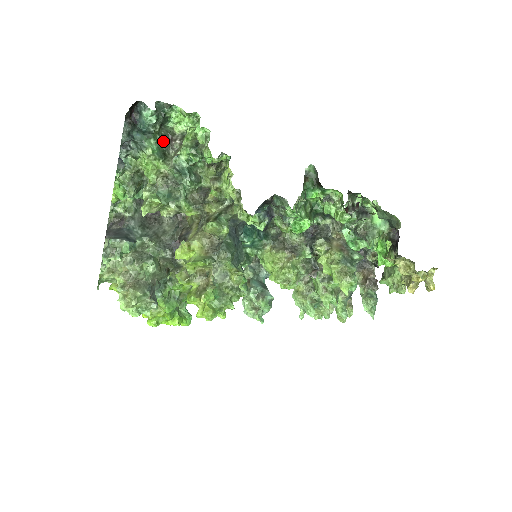
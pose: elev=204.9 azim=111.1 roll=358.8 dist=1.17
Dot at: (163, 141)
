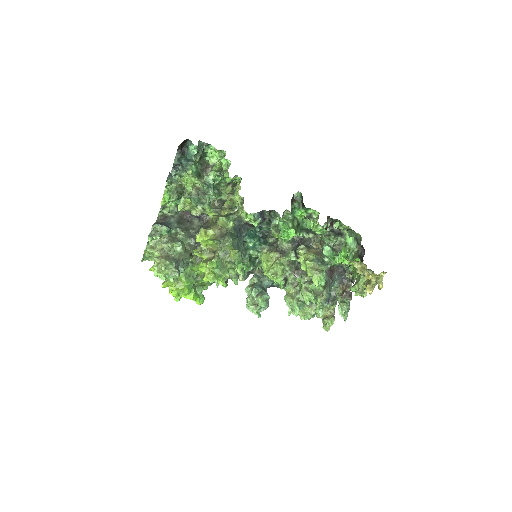
Dot at: (200, 167)
